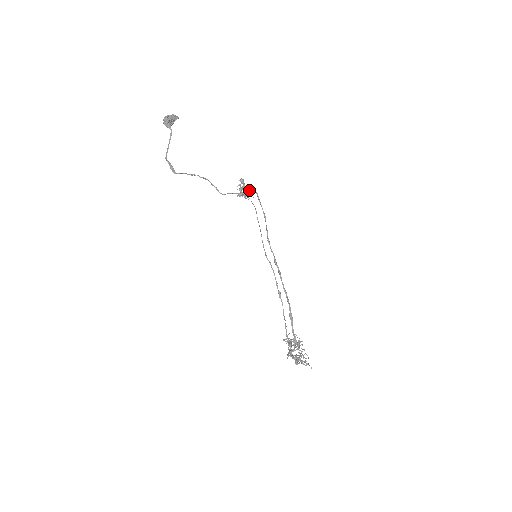
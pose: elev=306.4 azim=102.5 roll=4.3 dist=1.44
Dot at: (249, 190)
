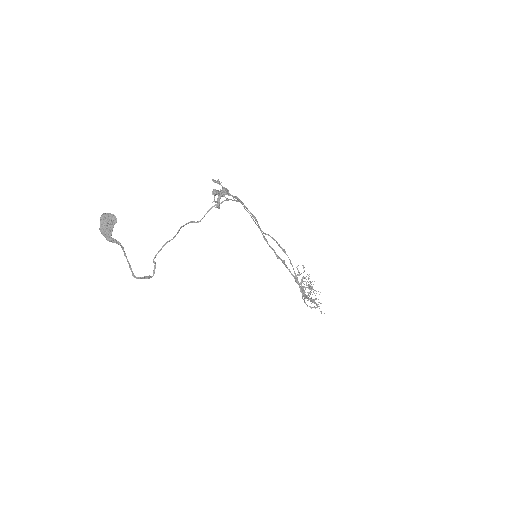
Dot at: (226, 192)
